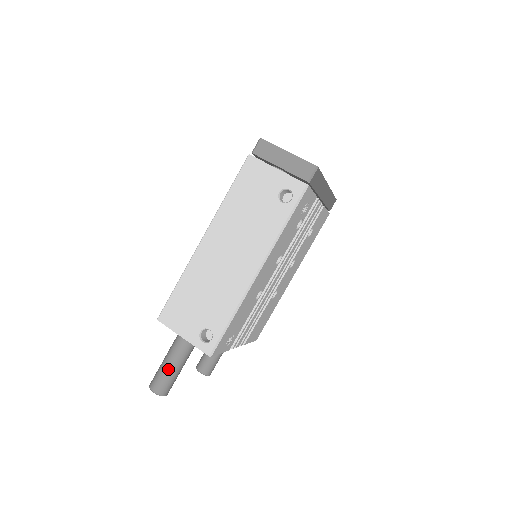
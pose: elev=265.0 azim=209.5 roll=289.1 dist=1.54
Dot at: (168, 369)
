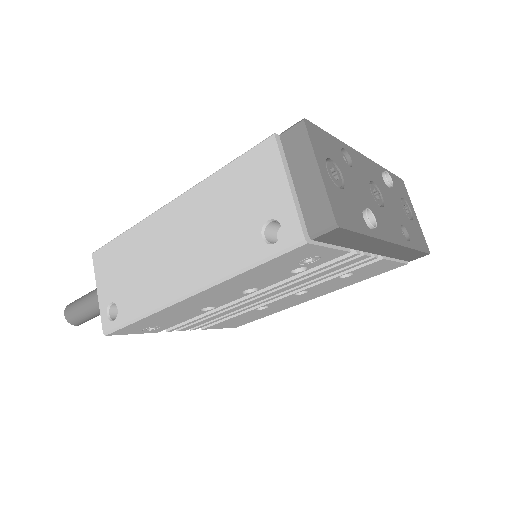
Dot at: (82, 307)
